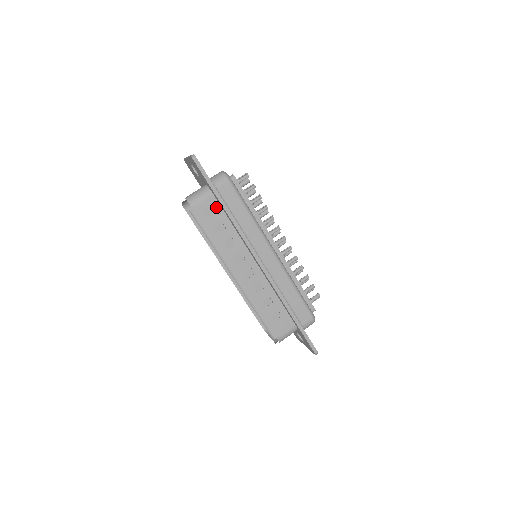
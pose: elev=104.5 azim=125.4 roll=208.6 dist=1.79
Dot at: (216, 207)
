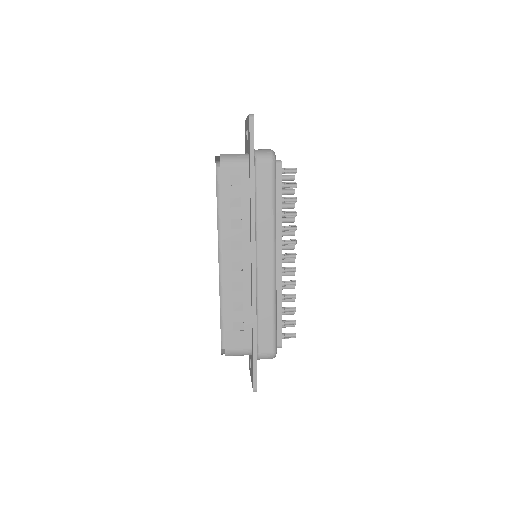
Dot at: (244, 180)
